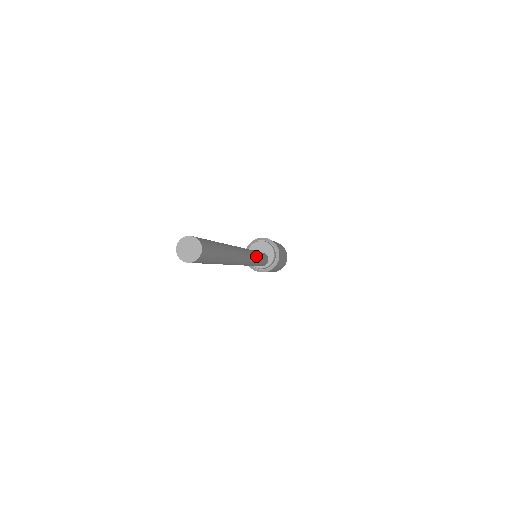
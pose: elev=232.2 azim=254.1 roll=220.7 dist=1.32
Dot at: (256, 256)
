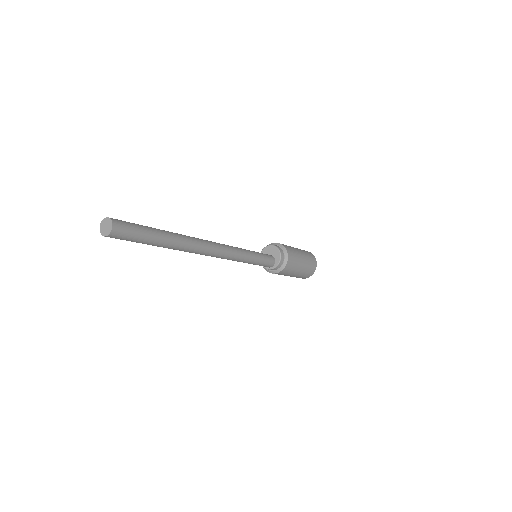
Dot at: (240, 253)
